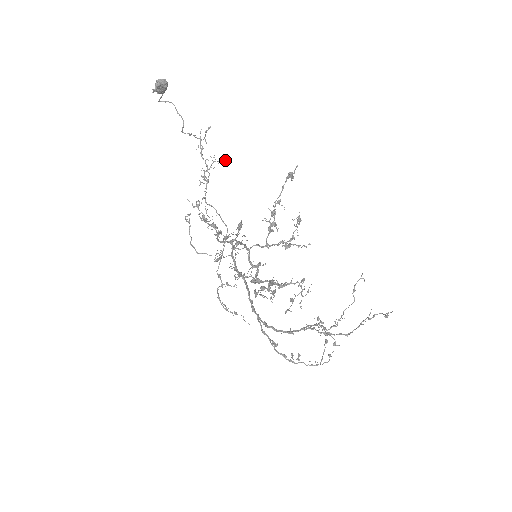
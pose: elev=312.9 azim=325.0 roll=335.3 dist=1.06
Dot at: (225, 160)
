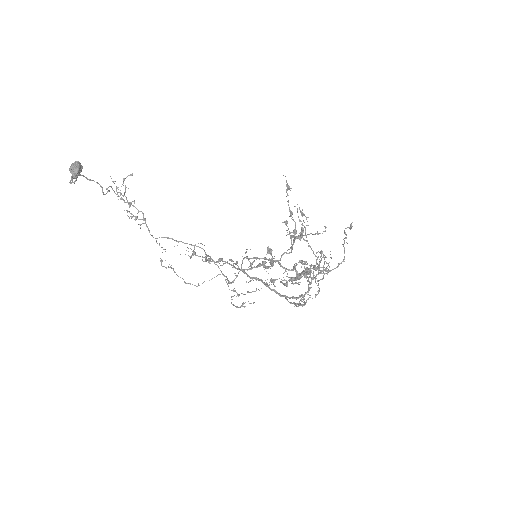
Dot at: occluded
